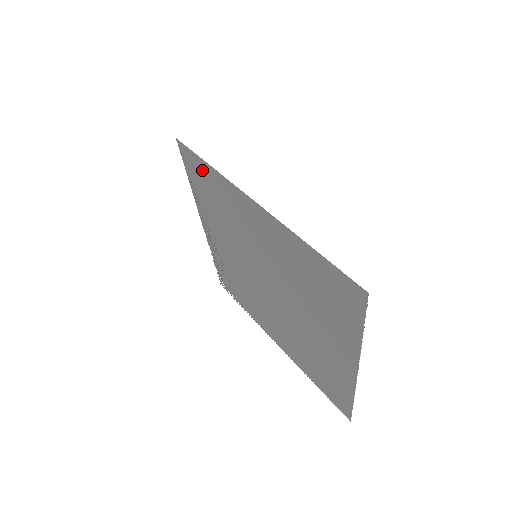
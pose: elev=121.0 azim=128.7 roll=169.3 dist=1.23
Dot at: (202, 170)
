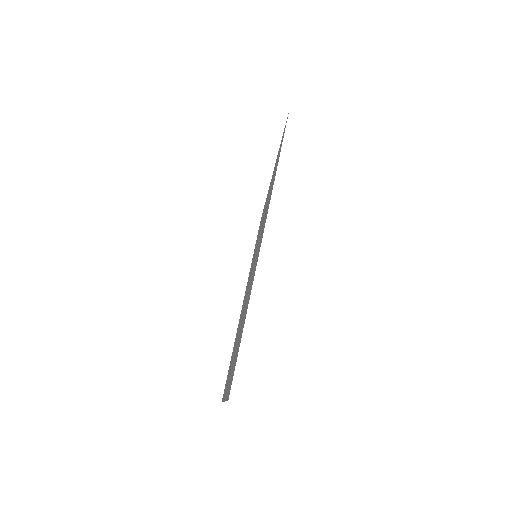
Dot at: (278, 159)
